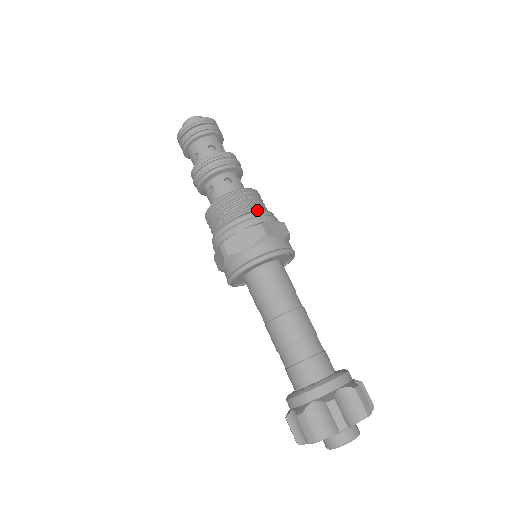
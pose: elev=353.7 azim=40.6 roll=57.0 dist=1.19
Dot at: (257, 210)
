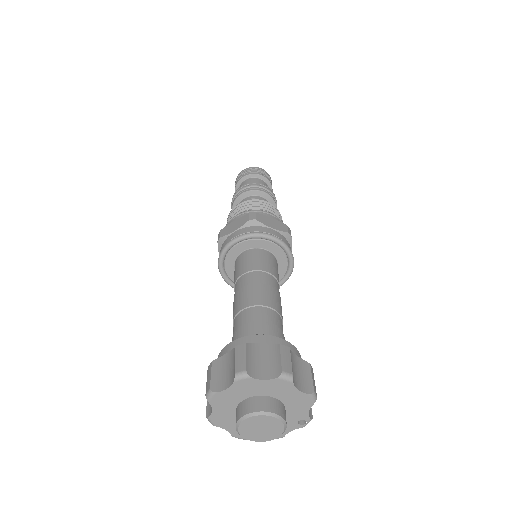
Dot at: occluded
